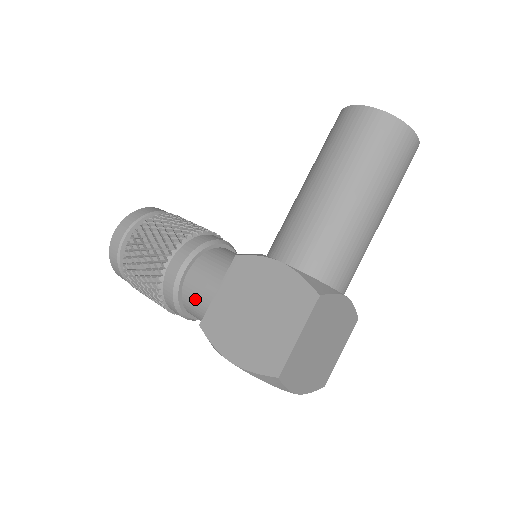
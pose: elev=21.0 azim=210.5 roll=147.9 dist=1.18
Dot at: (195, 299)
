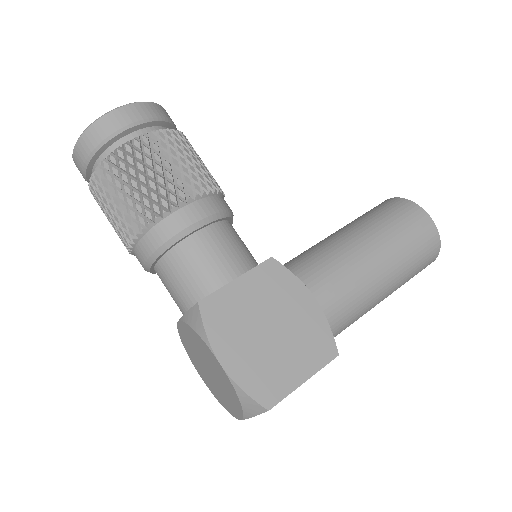
Dot at: (193, 264)
